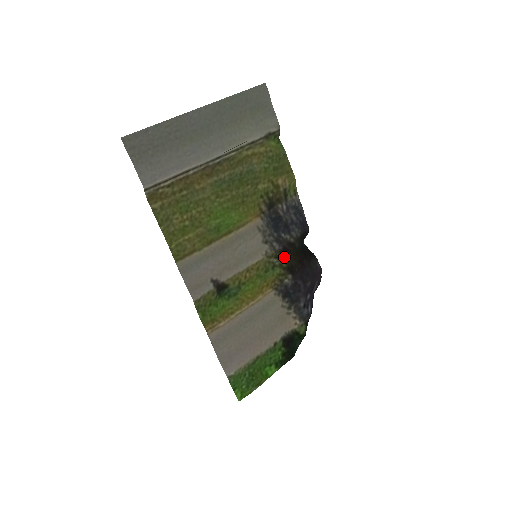
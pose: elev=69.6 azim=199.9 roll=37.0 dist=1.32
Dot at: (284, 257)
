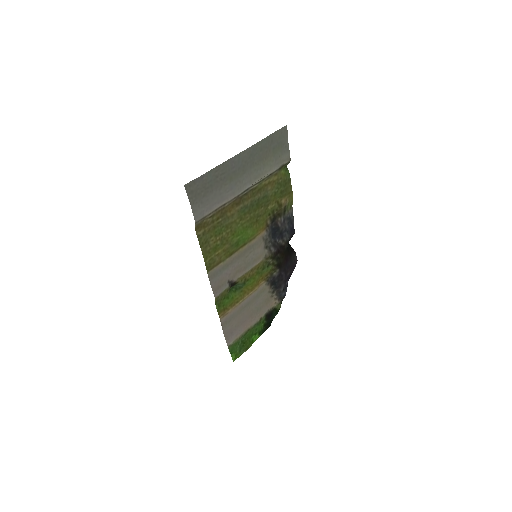
Dot at: (276, 257)
